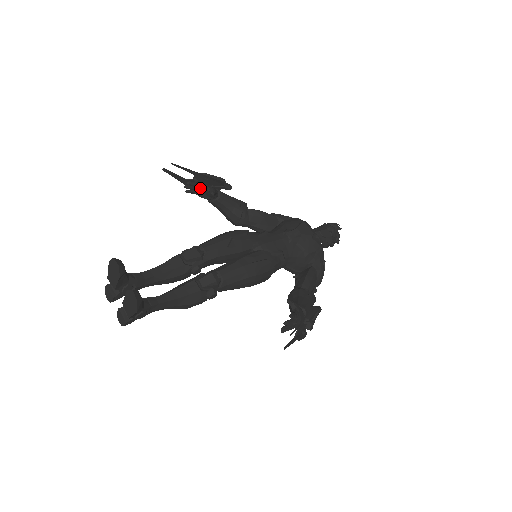
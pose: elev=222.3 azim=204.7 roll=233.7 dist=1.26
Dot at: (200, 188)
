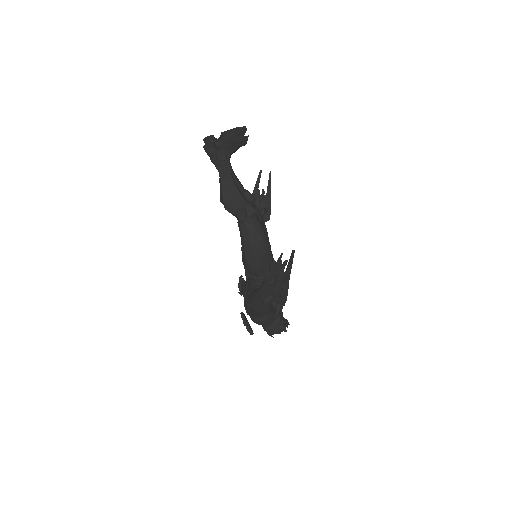
Dot at: (262, 202)
